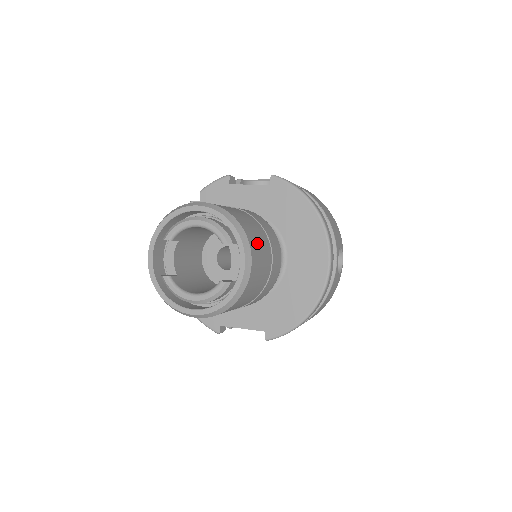
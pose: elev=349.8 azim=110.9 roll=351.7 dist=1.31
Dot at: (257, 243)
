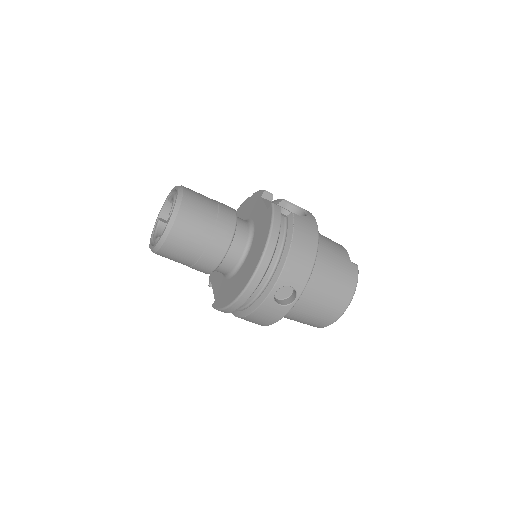
Dot at: (188, 228)
